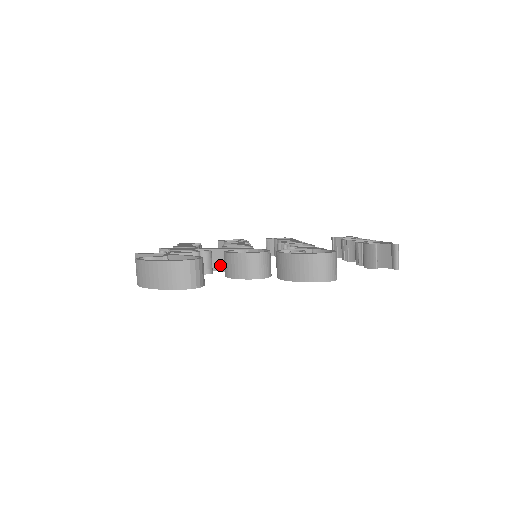
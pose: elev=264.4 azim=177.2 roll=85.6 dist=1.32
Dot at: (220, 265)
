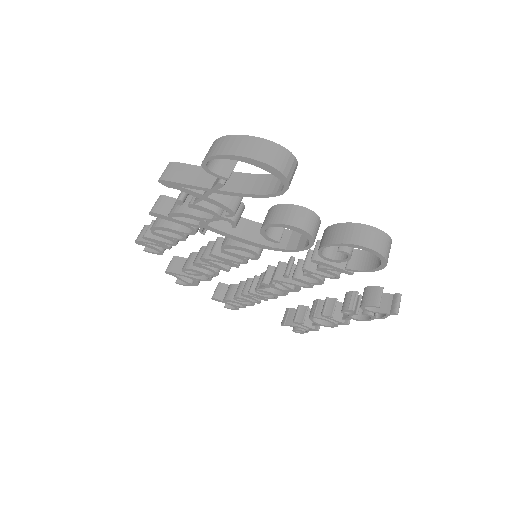
Dot at: (238, 231)
